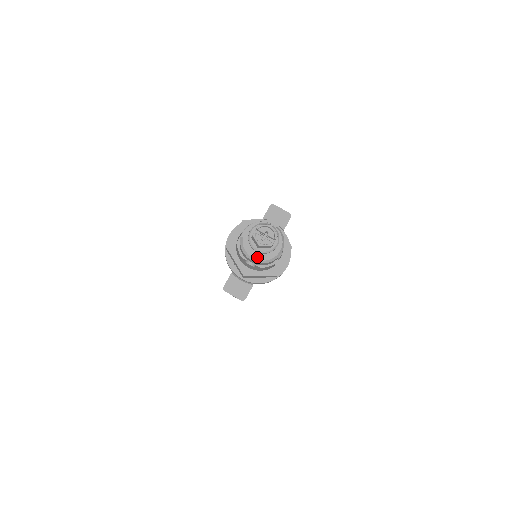
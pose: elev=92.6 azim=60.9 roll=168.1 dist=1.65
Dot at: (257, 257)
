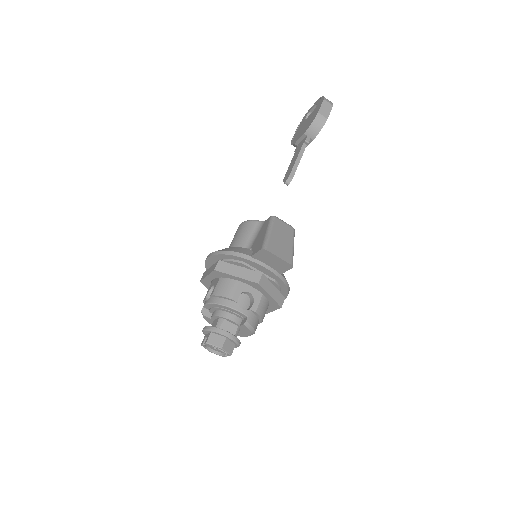
Dot at: occluded
